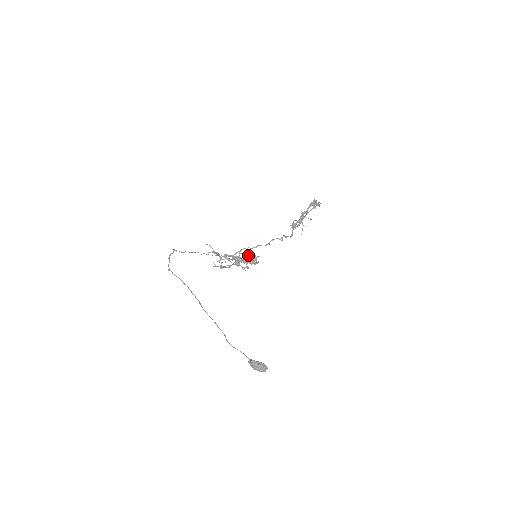
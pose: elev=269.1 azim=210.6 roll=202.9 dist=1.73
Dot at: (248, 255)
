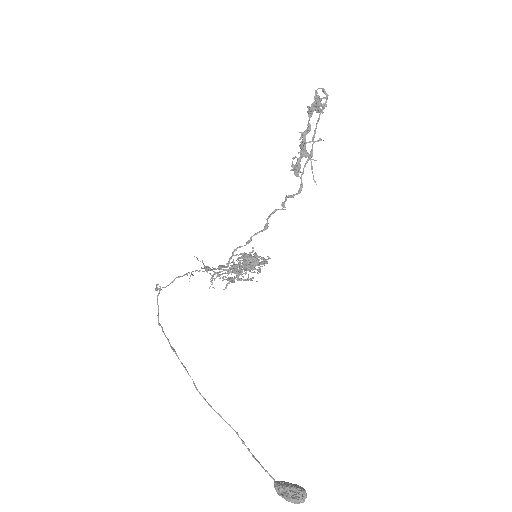
Dot at: (243, 260)
